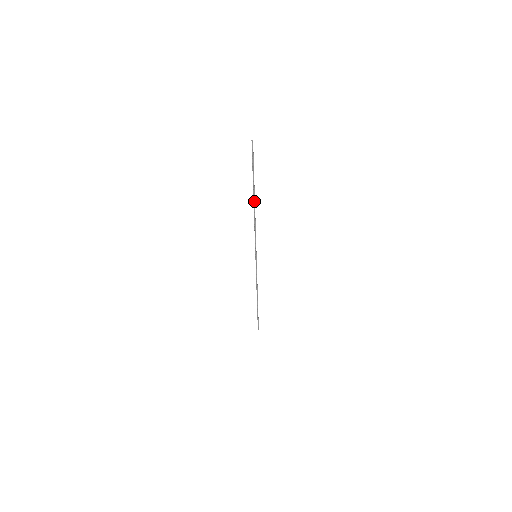
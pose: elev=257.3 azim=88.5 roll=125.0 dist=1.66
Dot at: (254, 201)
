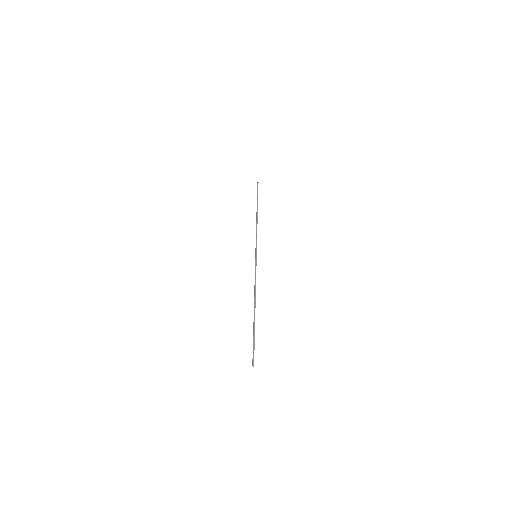
Dot at: (254, 309)
